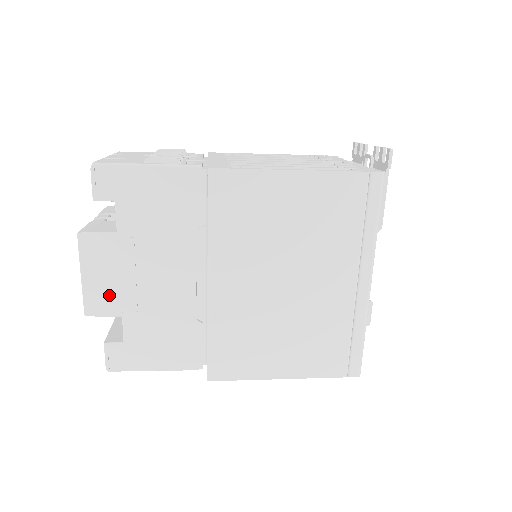
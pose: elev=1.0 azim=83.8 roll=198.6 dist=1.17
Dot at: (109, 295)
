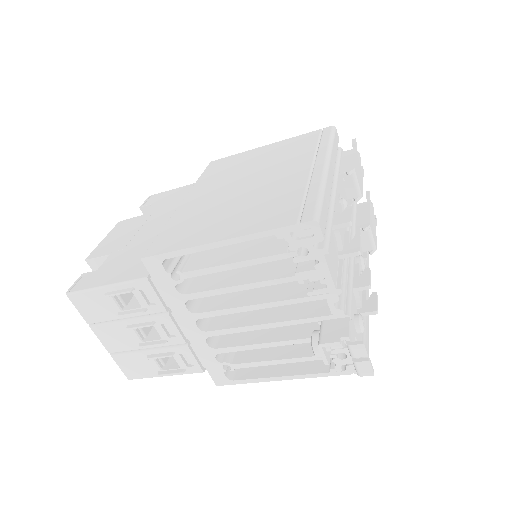
Dot at: (112, 245)
